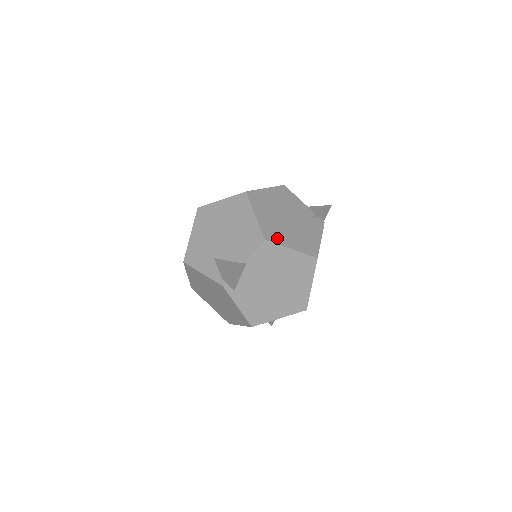
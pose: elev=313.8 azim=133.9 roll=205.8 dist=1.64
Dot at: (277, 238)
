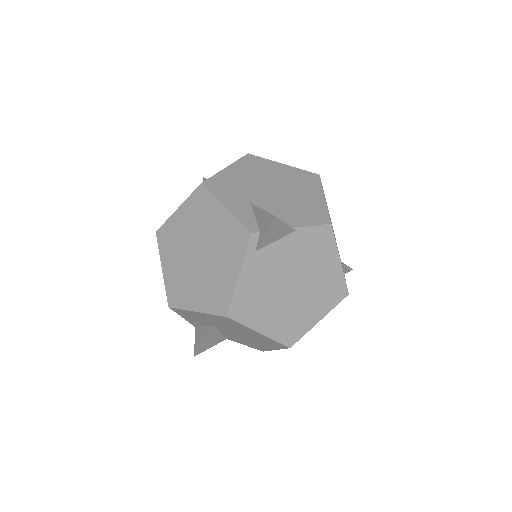
Dot at: occluded
